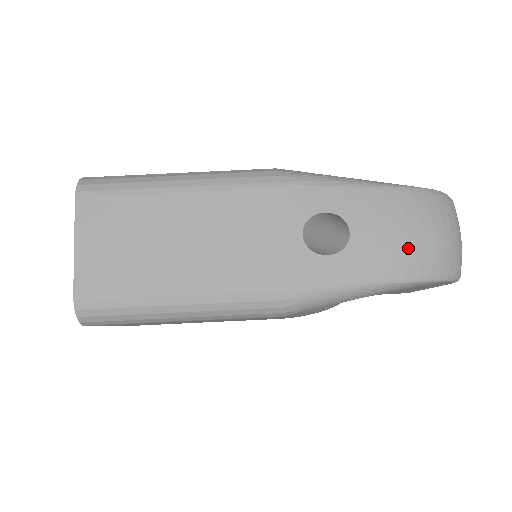
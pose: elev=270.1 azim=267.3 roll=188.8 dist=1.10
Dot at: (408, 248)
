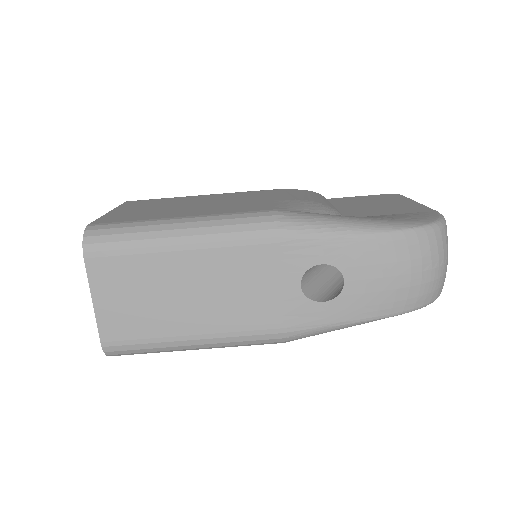
Dot at: (396, 290)
